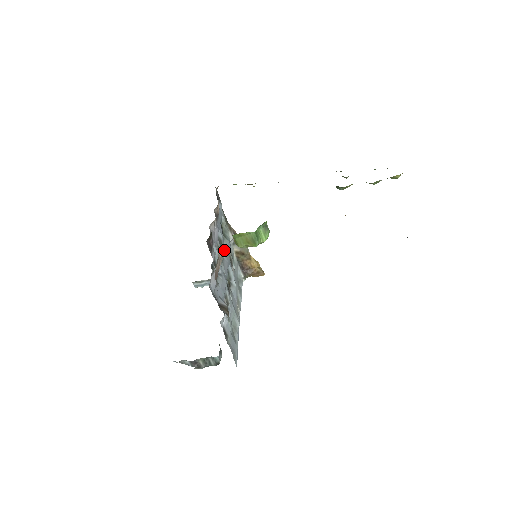
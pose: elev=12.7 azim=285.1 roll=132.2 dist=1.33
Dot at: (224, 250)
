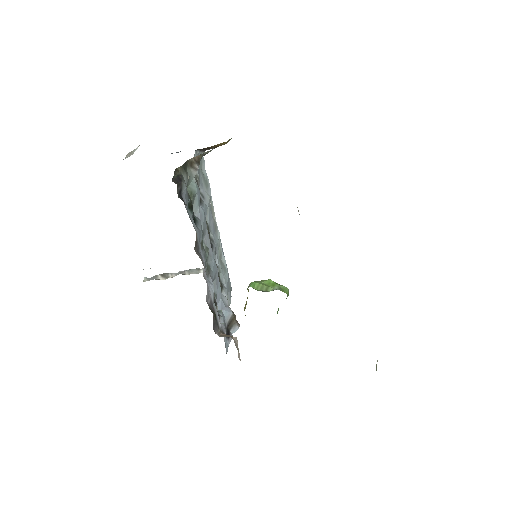
Dot at: (202, 231)
